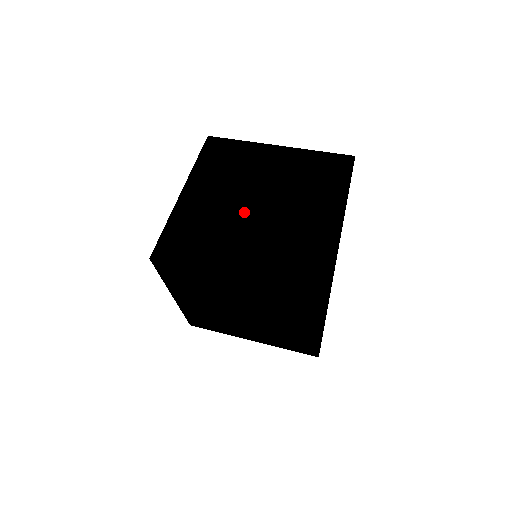
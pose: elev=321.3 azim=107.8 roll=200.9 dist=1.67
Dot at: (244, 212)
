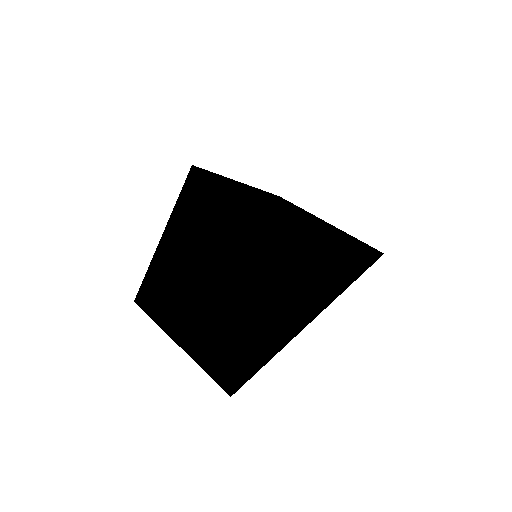
Dot at: (280, 205)
